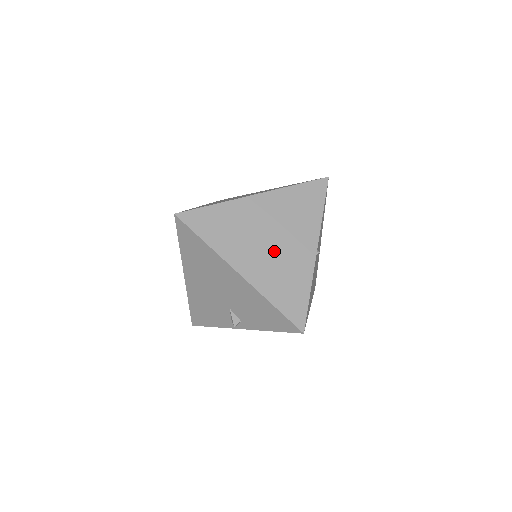
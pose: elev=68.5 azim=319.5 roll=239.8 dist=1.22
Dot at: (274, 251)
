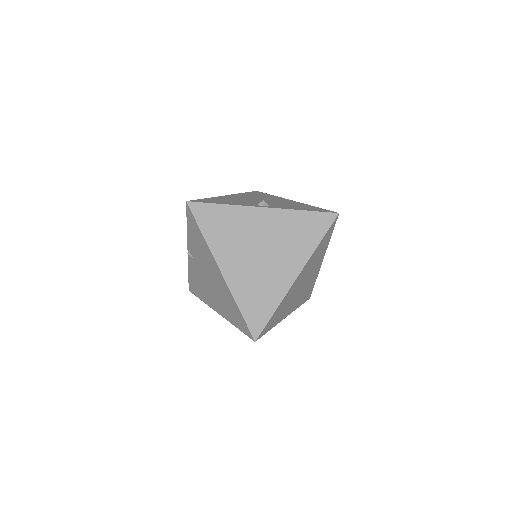
Dot at: (303, 288)
